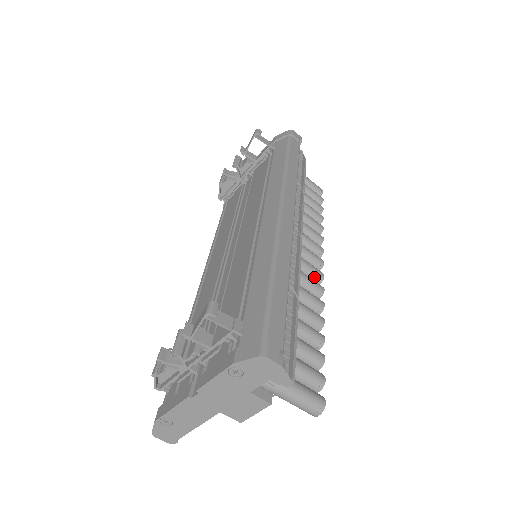
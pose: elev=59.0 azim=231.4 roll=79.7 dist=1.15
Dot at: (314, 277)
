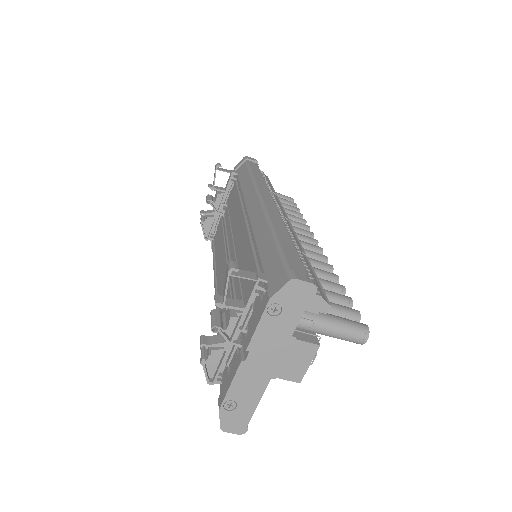
Dot at: occluded
